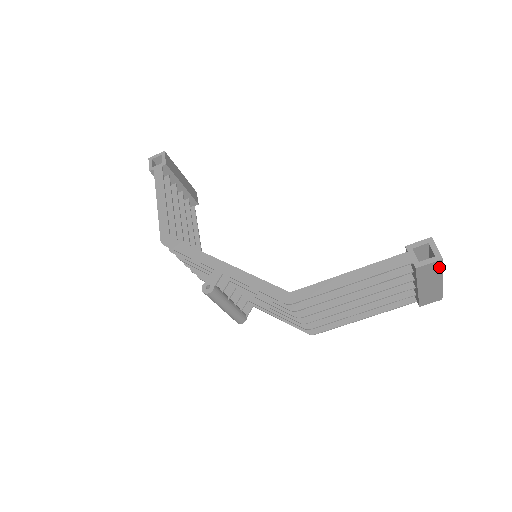
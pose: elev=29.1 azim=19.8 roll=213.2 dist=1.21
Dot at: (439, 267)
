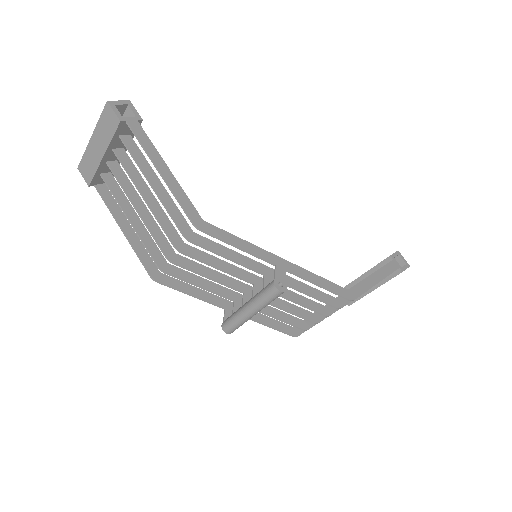
Dot at: occluded
